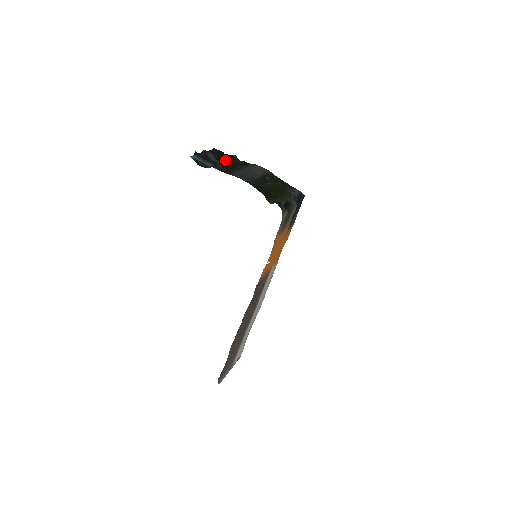
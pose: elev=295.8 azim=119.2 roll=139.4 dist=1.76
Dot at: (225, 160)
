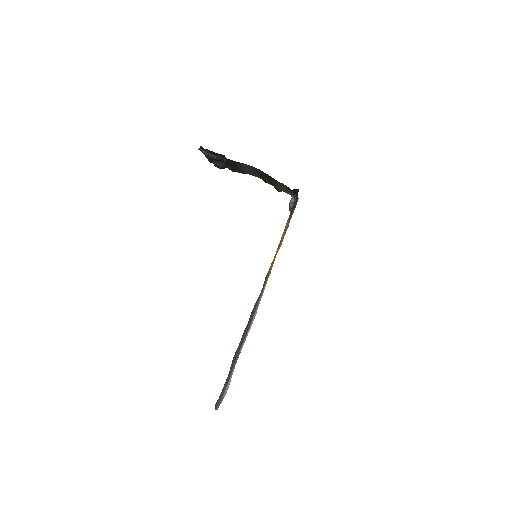
Dot at: occluded
